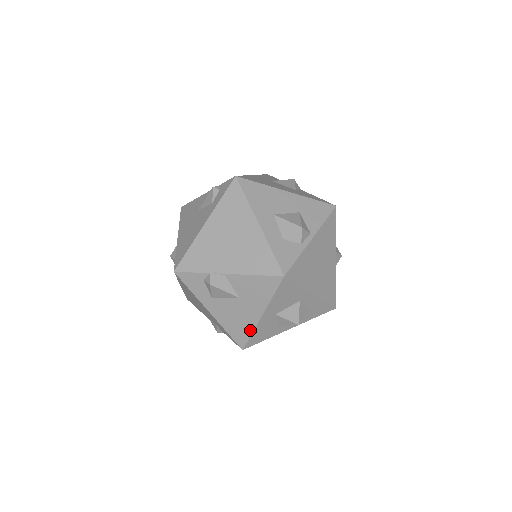
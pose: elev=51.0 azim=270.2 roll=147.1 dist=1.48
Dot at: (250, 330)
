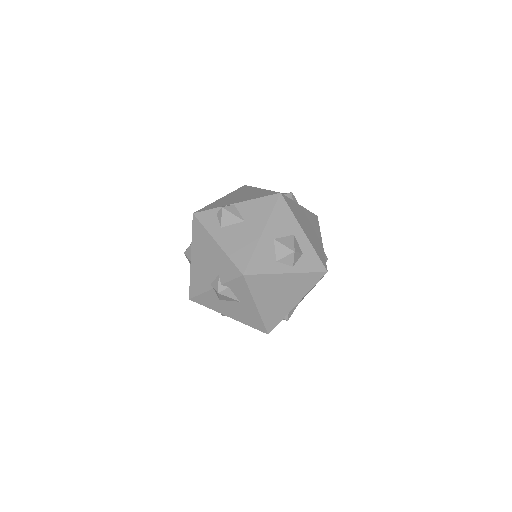
Dot at: (251, 250)
